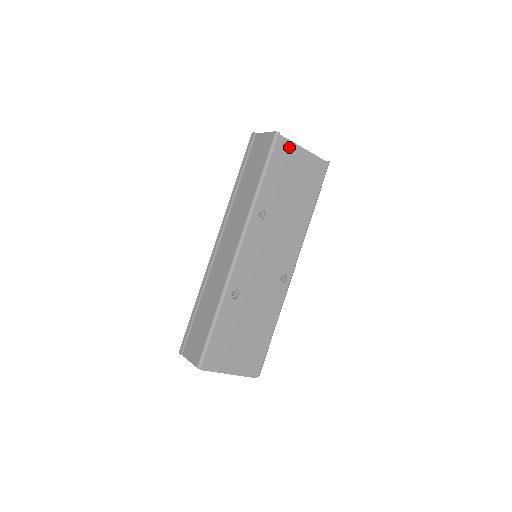
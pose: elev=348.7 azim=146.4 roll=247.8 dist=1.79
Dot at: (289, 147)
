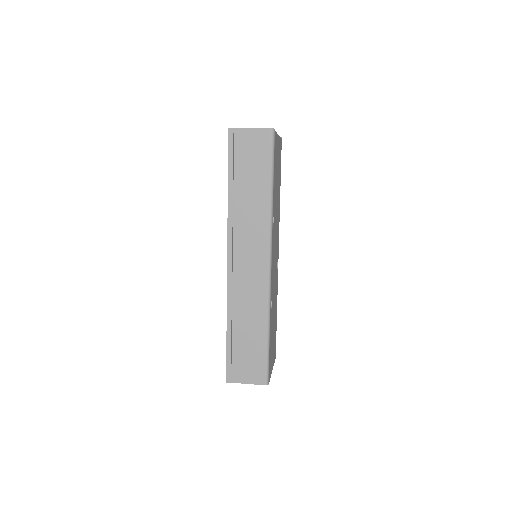
Dot at: (276, 140)
